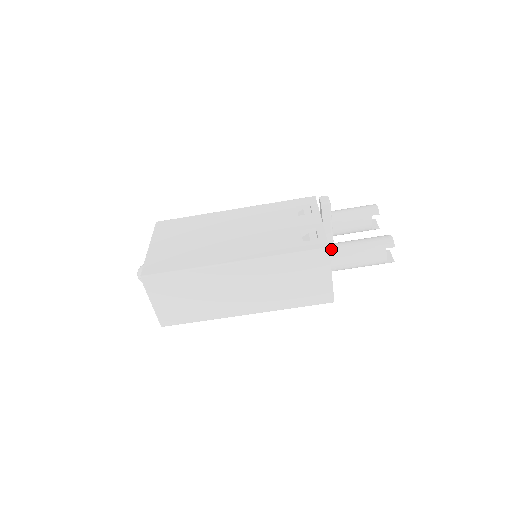
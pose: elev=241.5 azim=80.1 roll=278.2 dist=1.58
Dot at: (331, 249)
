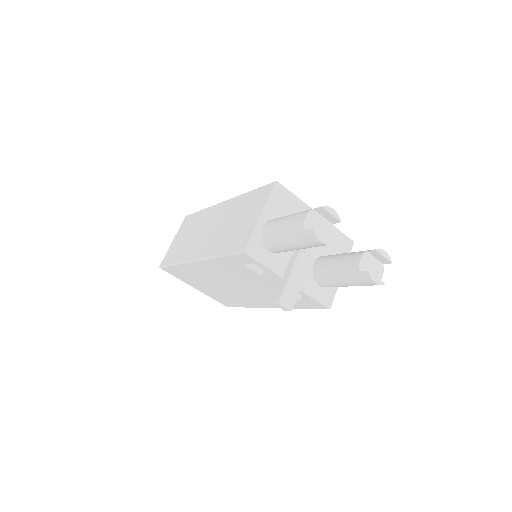
Dot at: (325, 287)
